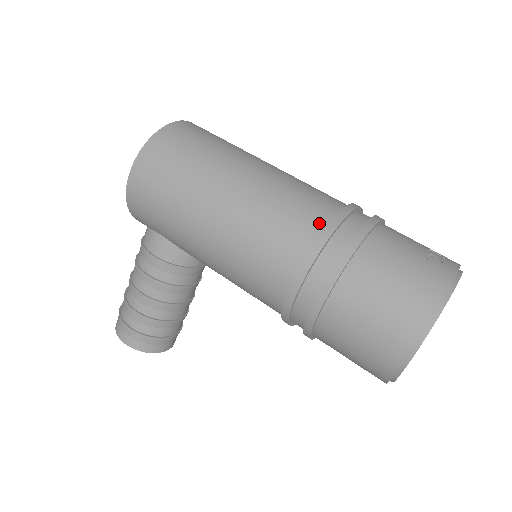
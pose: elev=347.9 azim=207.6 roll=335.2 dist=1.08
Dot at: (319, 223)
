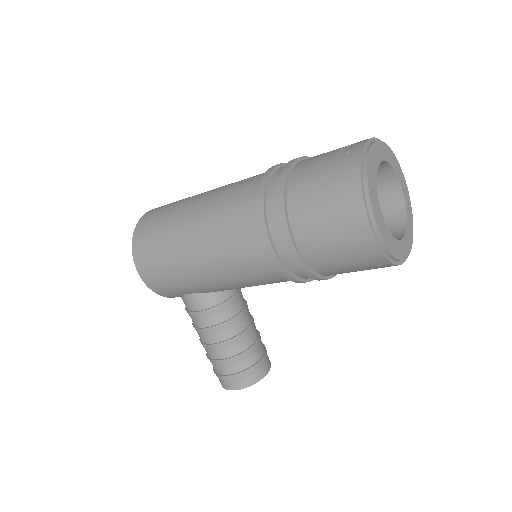
Dot at: (254, 197)
